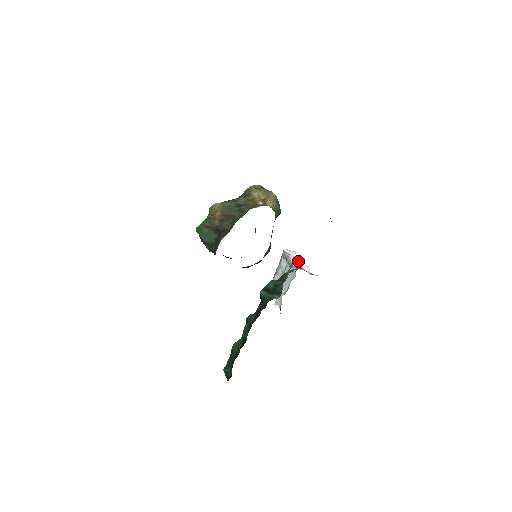
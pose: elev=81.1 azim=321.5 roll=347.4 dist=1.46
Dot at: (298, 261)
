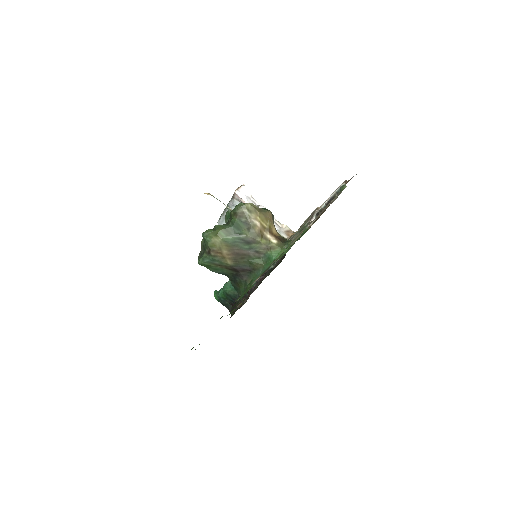
Dot at: (252, 199)
